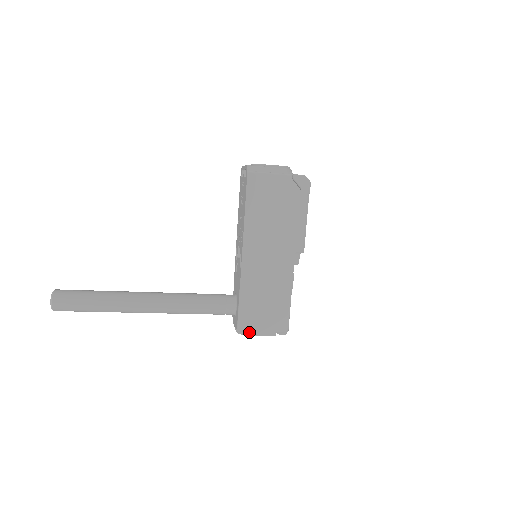
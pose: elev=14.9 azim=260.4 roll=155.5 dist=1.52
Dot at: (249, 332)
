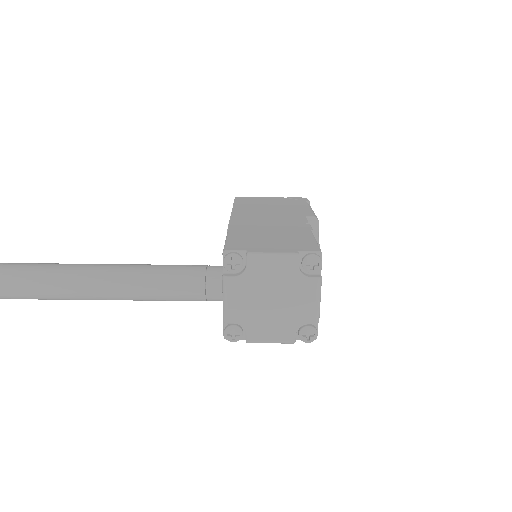
Dot at: (246, 253)
